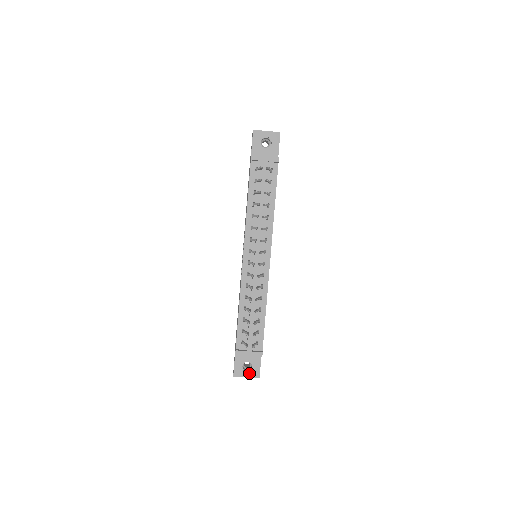
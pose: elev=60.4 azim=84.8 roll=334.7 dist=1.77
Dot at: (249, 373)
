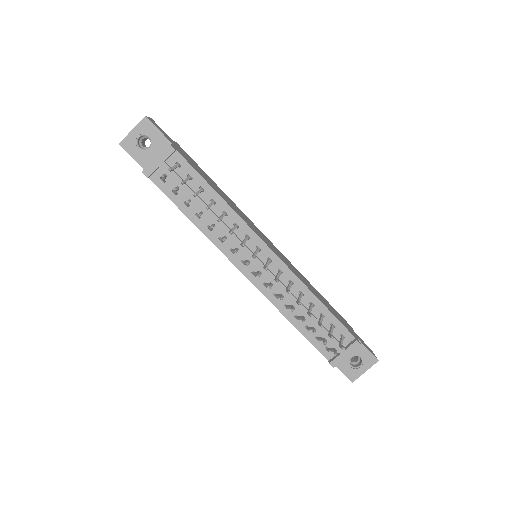
Dot at: (364, 366)
